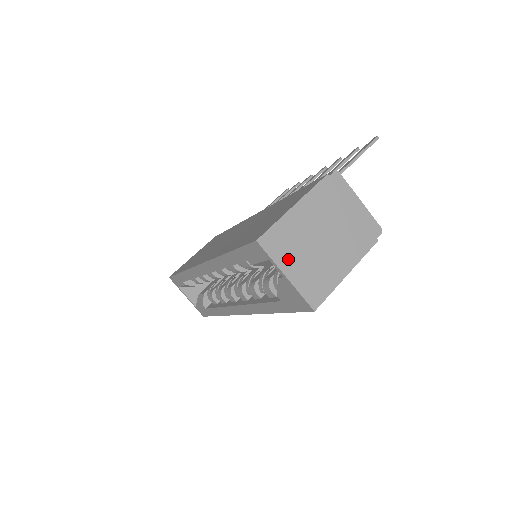
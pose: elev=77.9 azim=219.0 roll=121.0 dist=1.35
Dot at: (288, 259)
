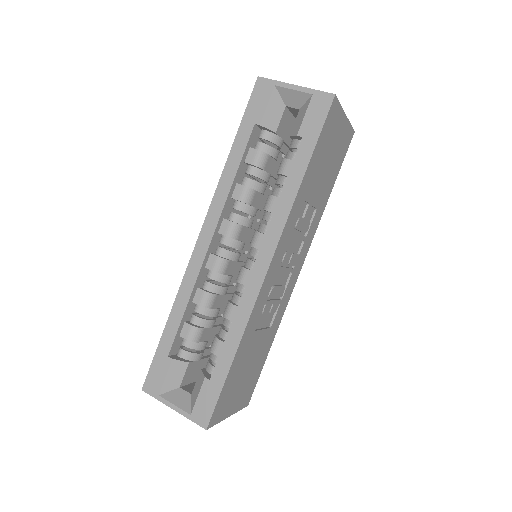
Dot at: occluded
